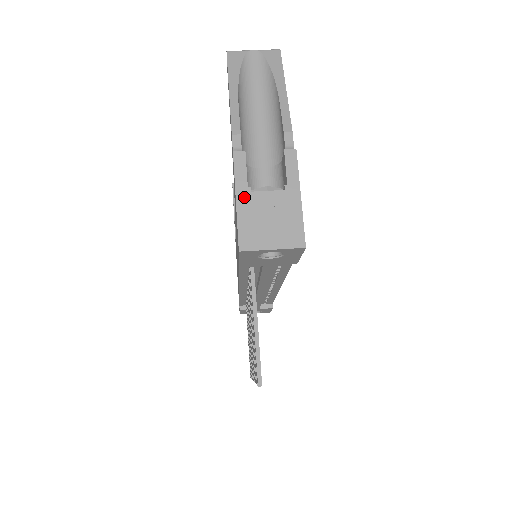
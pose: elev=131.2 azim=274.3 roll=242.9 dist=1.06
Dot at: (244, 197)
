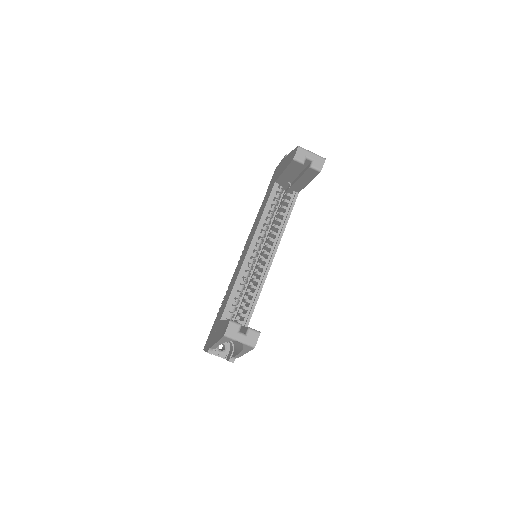
Dot at: occluded
